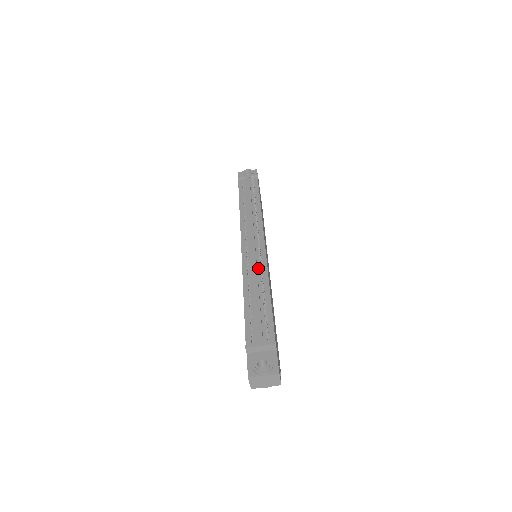
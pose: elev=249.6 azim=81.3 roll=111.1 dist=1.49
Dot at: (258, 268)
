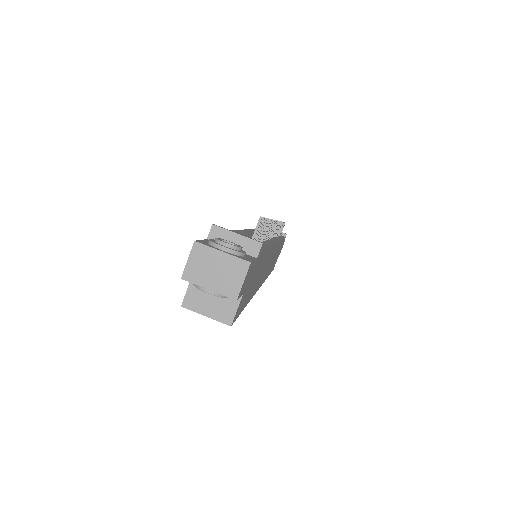
Dot at: occluded
